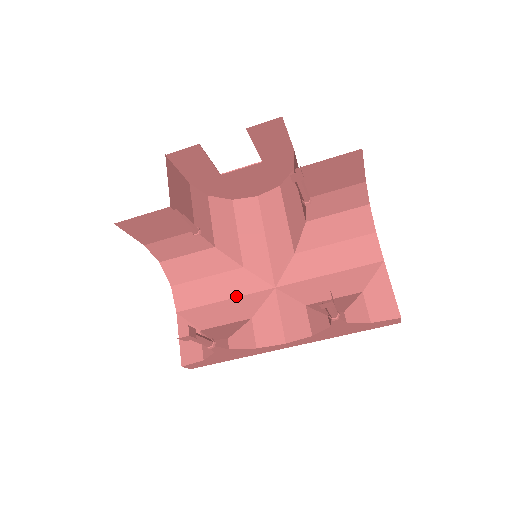
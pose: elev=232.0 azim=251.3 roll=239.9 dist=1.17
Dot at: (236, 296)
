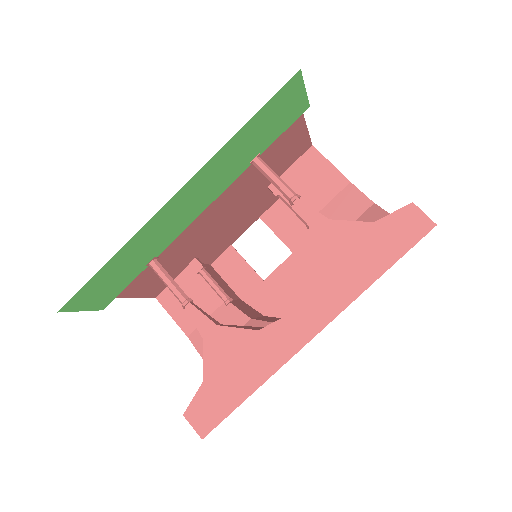
Dot at: occluded
